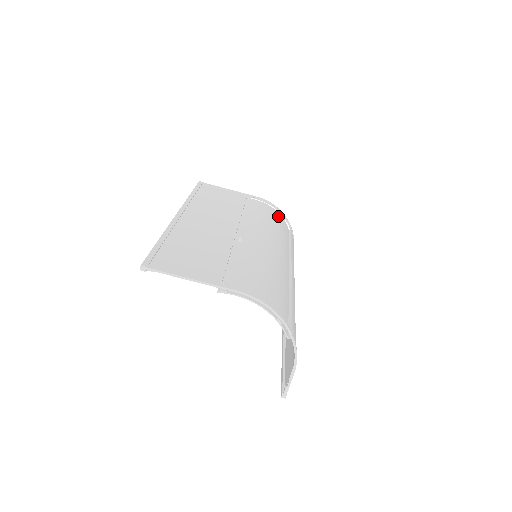
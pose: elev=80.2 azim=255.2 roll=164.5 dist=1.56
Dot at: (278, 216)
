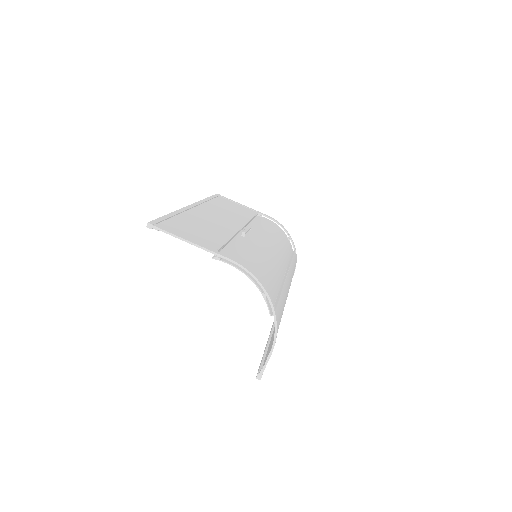
Dot at: (284, 235)
